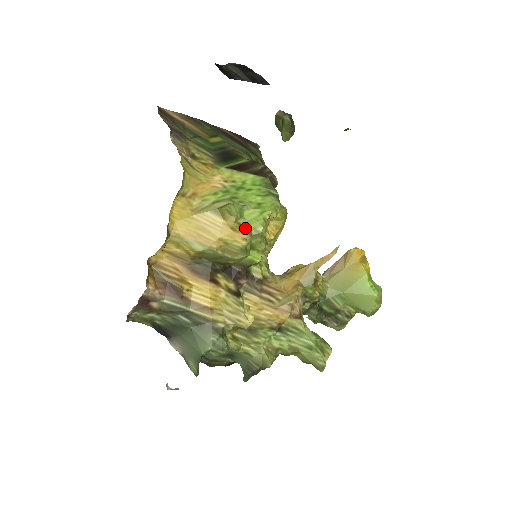
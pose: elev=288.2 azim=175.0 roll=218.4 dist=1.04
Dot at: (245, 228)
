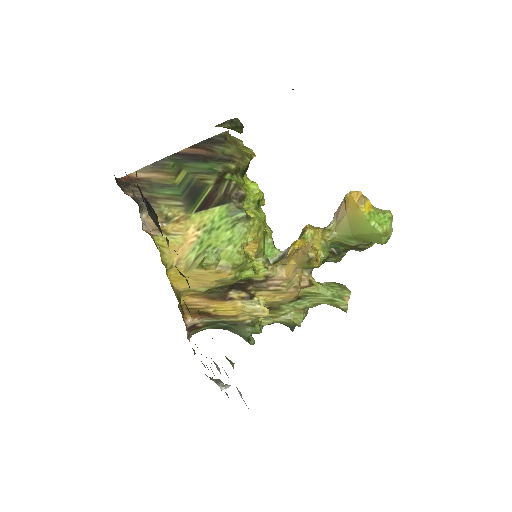
Dot at: (226, 267)
